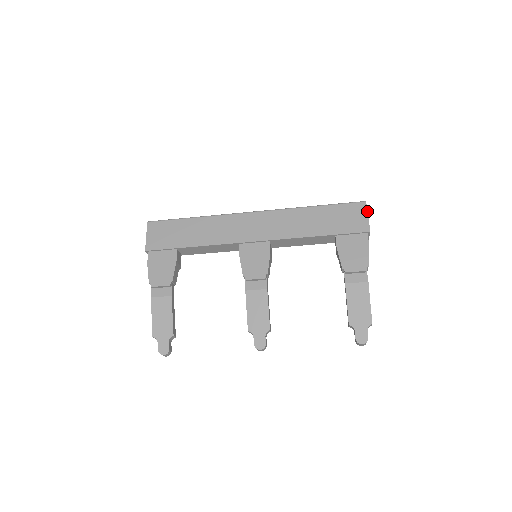
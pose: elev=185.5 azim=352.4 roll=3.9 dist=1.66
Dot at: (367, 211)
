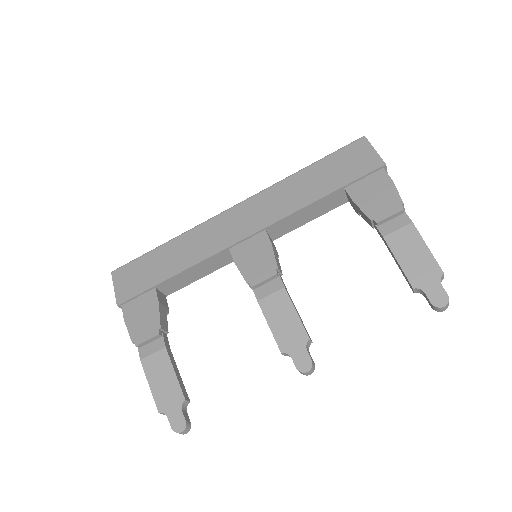
Dot at: (371, 145)
